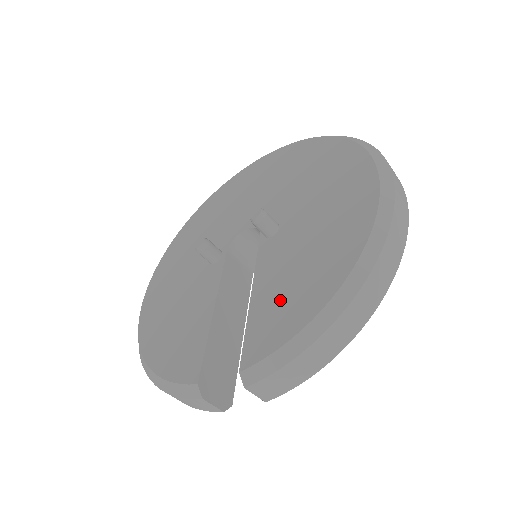
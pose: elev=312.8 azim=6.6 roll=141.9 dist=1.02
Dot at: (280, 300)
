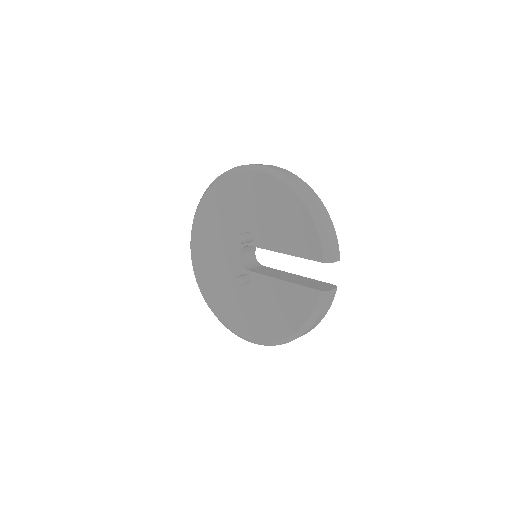
Dot at: (294, 235)
